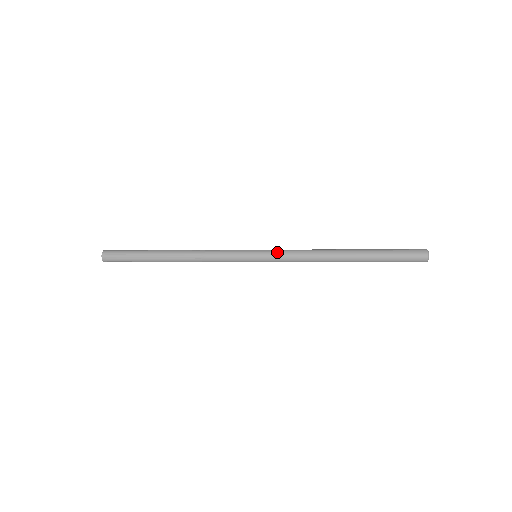
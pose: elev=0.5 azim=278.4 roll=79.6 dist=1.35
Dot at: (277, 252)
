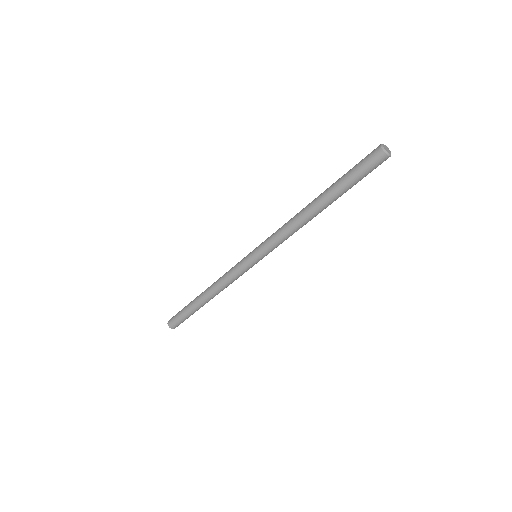
Dot at: (265, 243)
